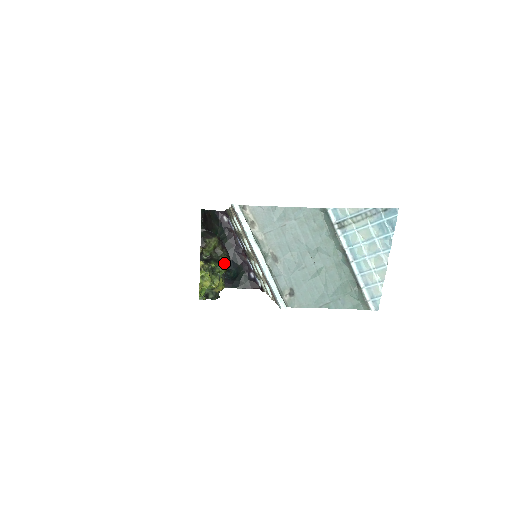
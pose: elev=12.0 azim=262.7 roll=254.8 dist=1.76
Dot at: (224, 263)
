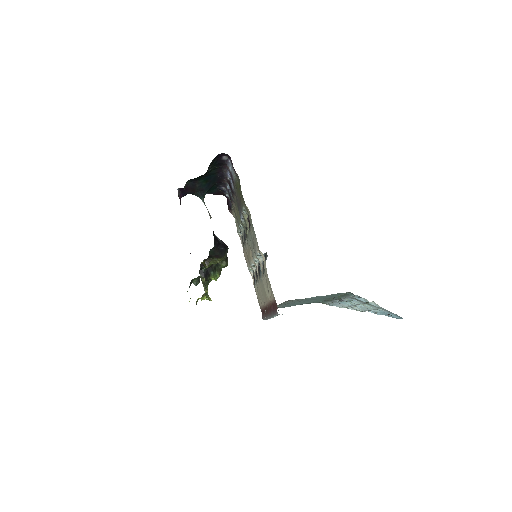
Dot at: occluded
